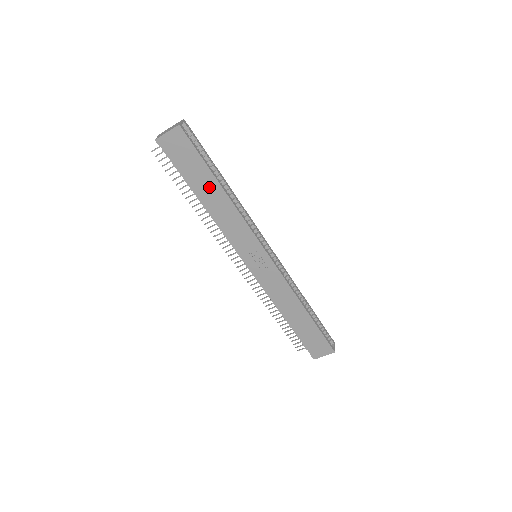
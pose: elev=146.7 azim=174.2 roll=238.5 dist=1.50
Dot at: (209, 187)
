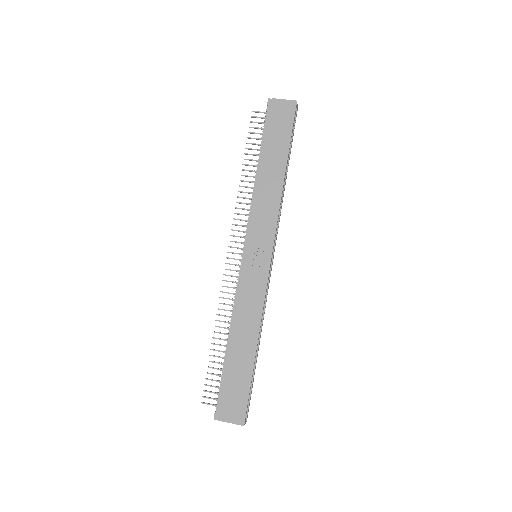
Dot at: (276, 161)
